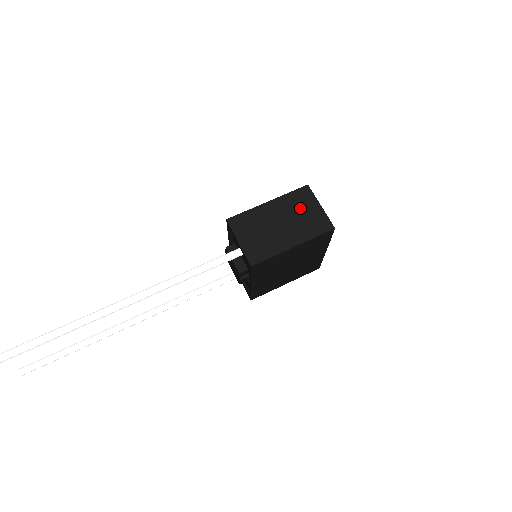
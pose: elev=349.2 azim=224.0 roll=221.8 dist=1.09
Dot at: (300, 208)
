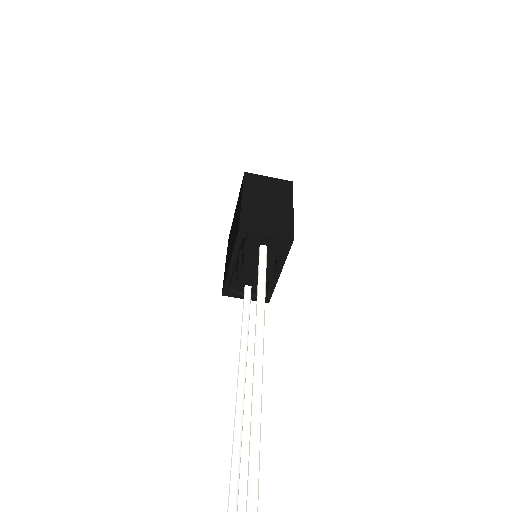
Dot at: (262, 187)
